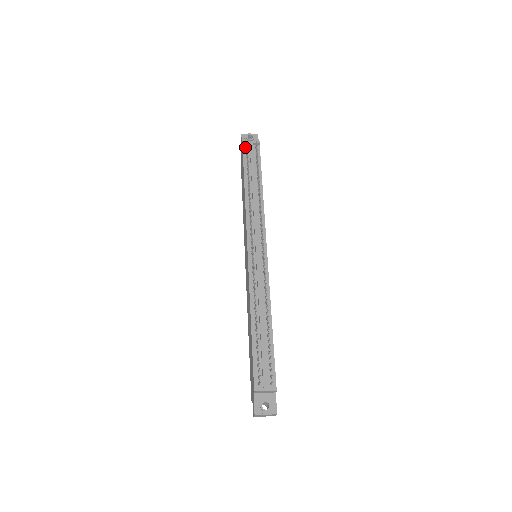
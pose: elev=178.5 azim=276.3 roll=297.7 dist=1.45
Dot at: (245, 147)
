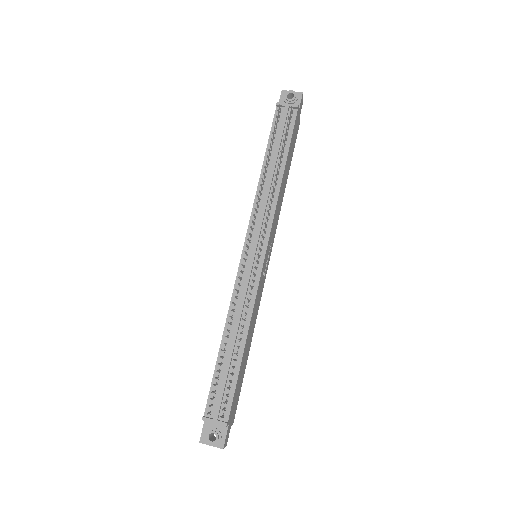
Dot at: occluded
